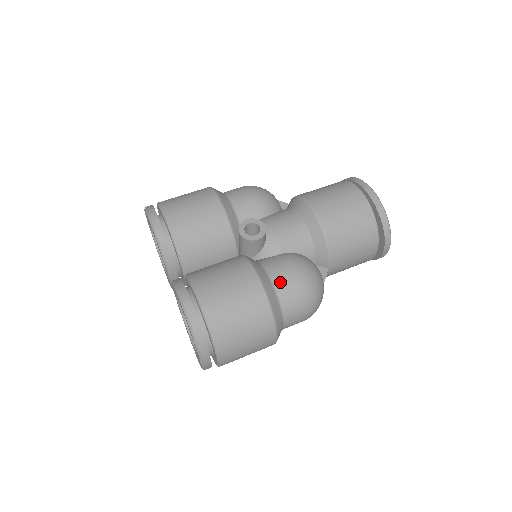
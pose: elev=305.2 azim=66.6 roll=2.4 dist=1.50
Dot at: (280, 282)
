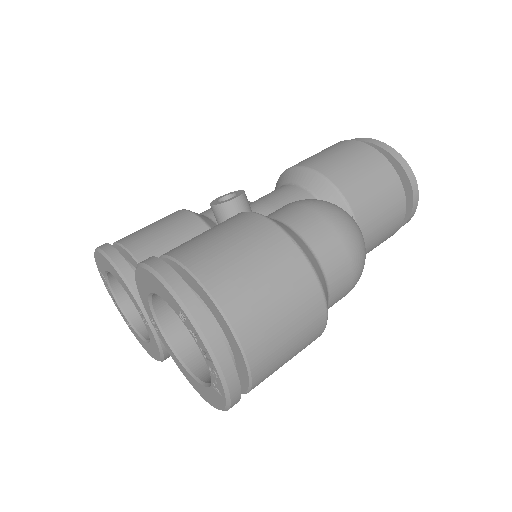
Dot at: (285, 215)
